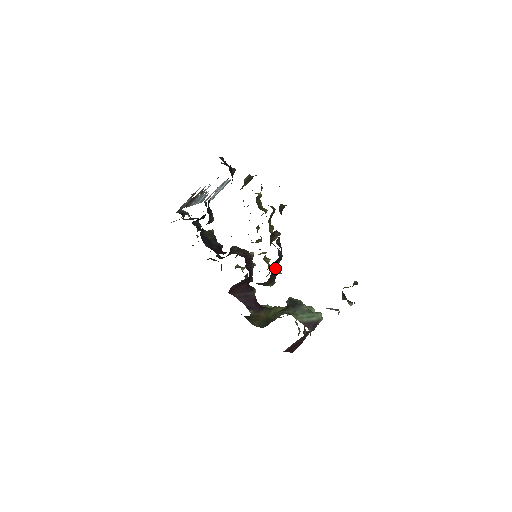
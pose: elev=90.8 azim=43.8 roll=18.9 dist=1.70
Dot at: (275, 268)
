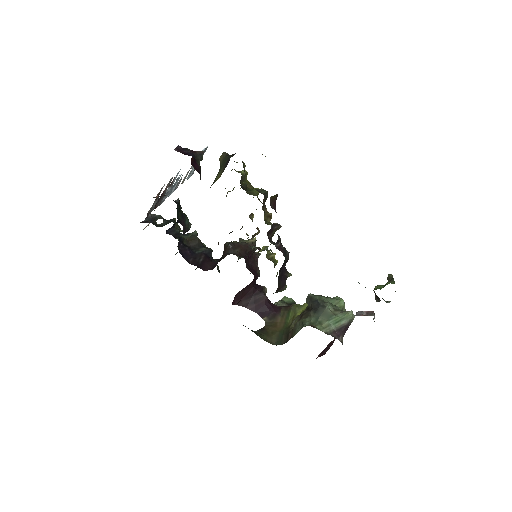
Dot at: (282, 273)
